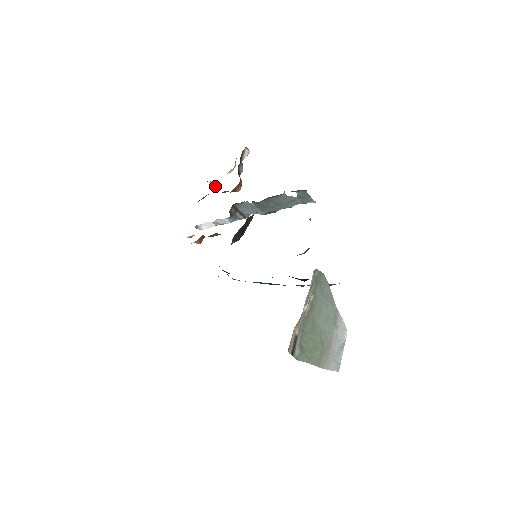
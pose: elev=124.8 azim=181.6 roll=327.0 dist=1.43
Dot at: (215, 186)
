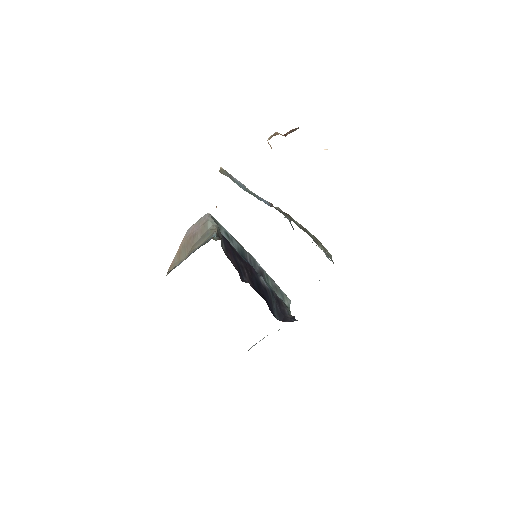
Dot at: occluded
